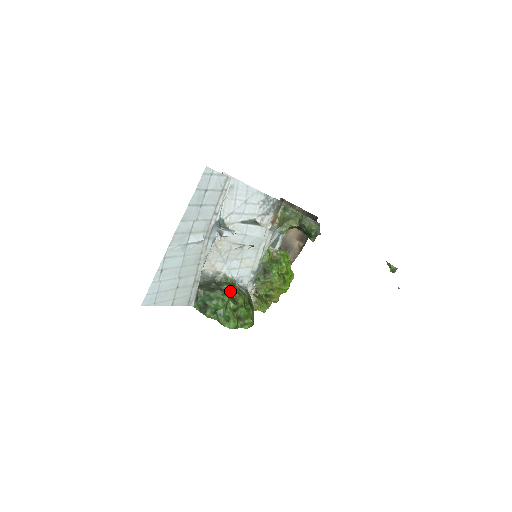
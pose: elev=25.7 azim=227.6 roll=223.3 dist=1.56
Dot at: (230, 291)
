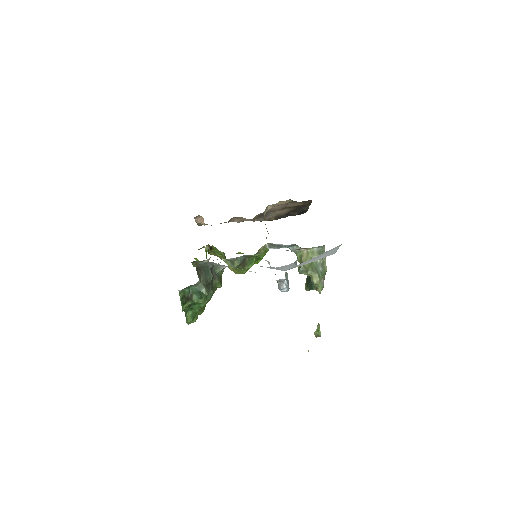
Dot at: (215, 286)
